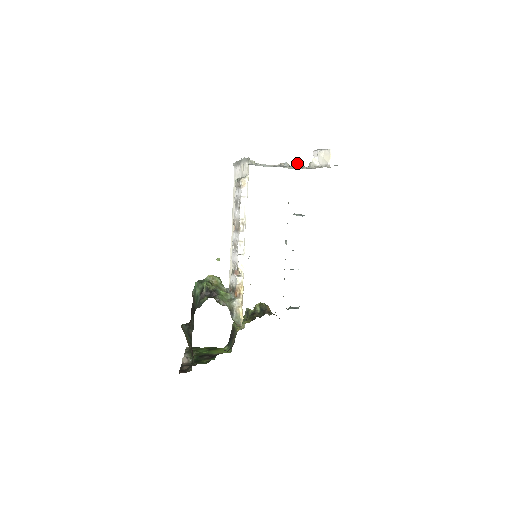
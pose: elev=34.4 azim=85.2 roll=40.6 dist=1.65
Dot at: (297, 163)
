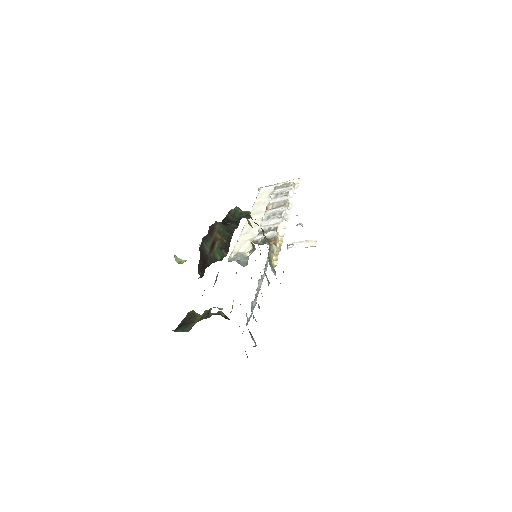
Dot at: occluded
